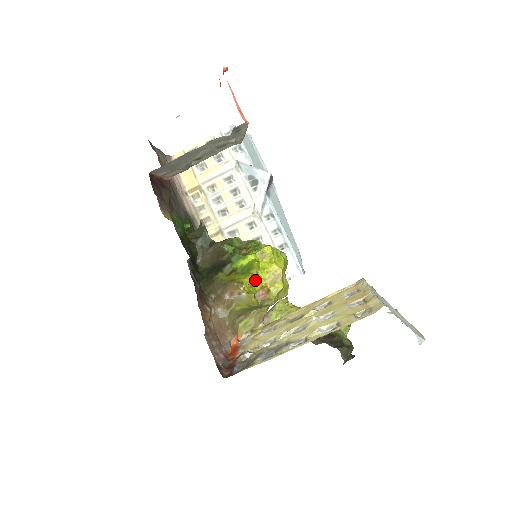
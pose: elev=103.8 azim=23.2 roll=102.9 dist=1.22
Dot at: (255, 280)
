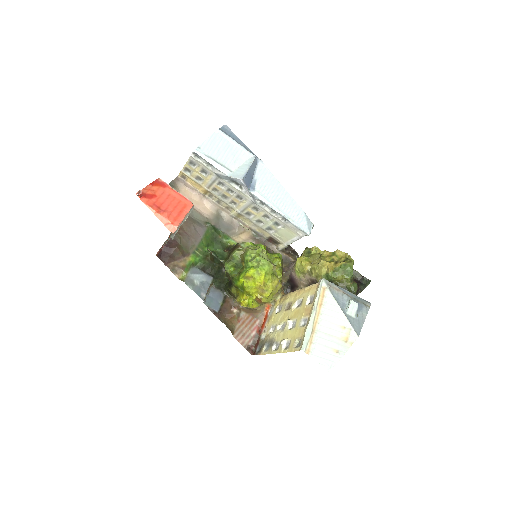
Dot at: (250, 294)
